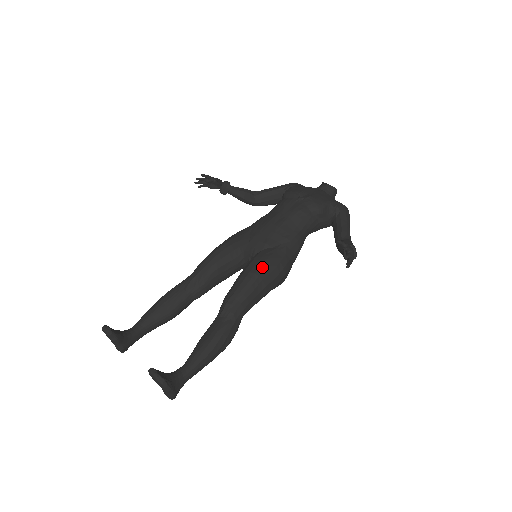
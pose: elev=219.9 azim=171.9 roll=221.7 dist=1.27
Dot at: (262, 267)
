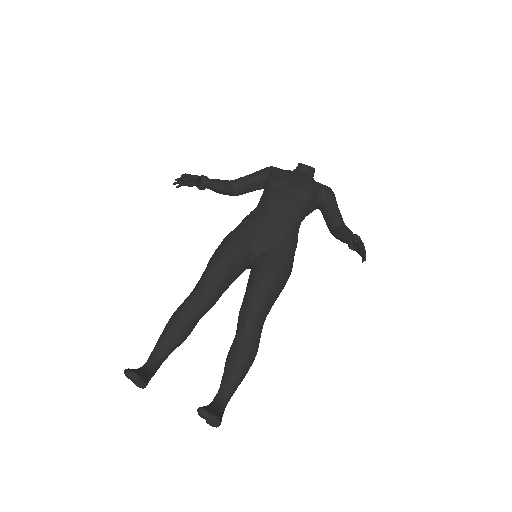
Dot at: (273, 271)
